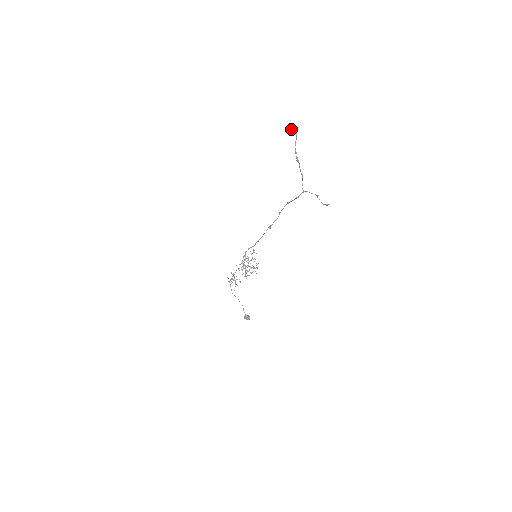
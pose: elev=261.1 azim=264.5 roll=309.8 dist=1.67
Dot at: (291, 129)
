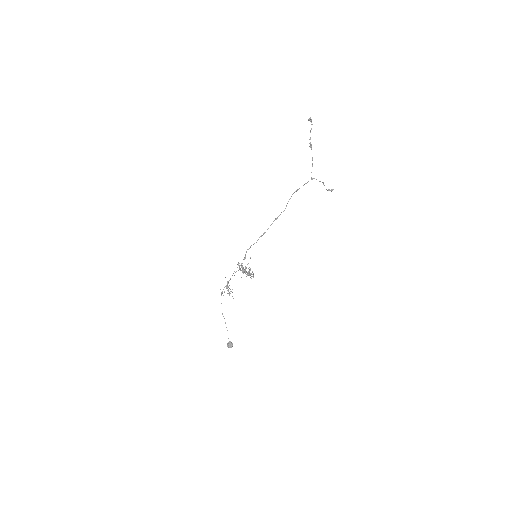
Dot at: (309, 119)
